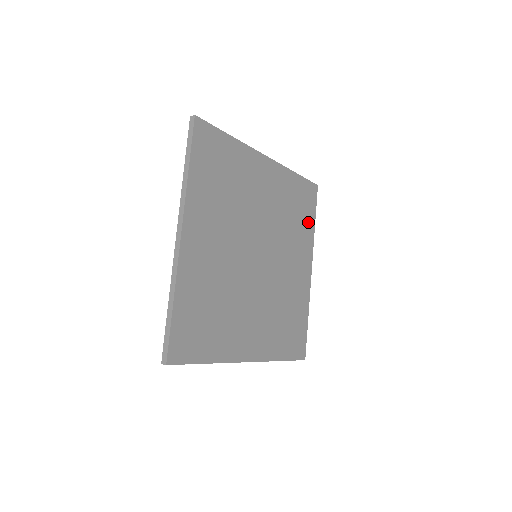
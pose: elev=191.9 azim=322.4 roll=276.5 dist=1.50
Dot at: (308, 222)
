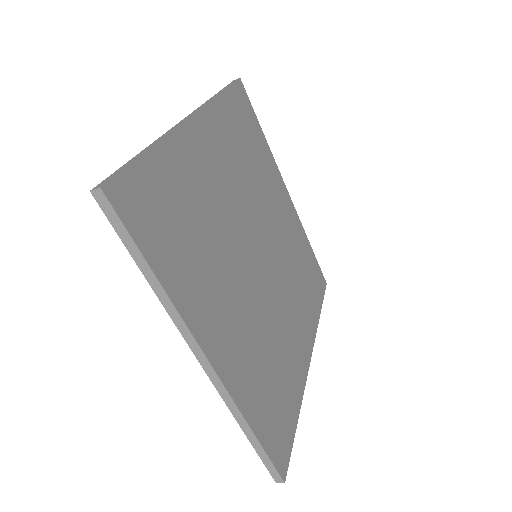
Dot at: (314, 303)
